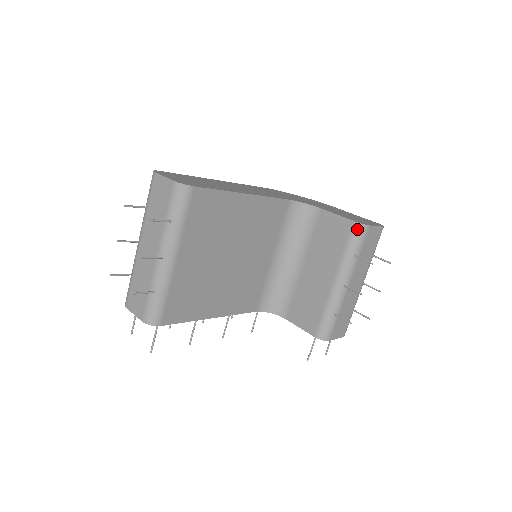
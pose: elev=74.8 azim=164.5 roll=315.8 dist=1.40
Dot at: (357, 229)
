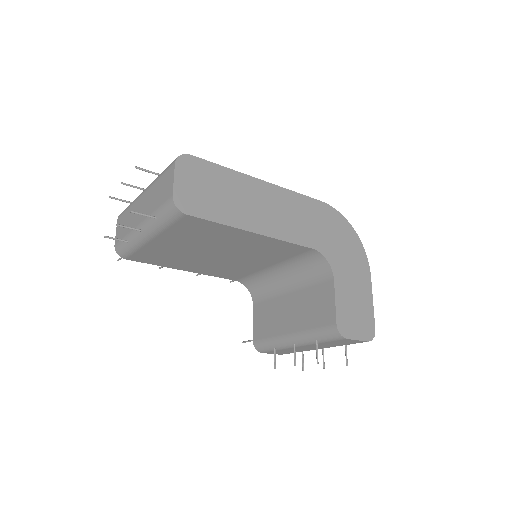
Dot at: (333, 331)
